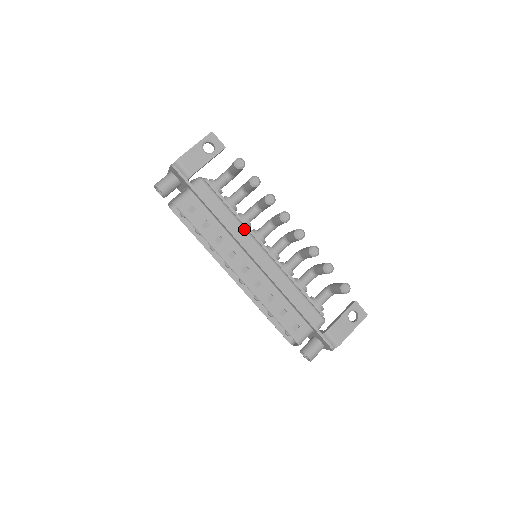
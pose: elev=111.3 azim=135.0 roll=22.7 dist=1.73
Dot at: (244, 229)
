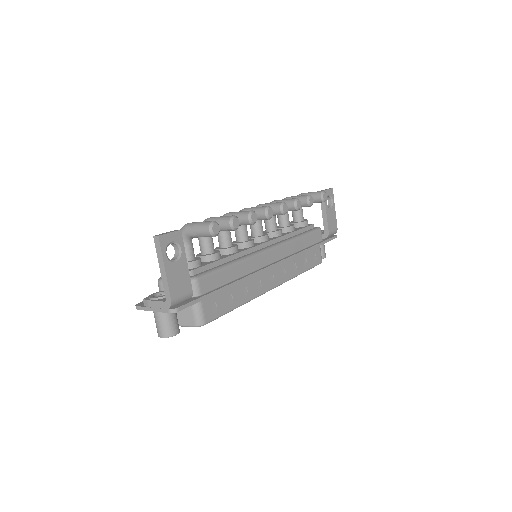
Dot at: (250, 260)
